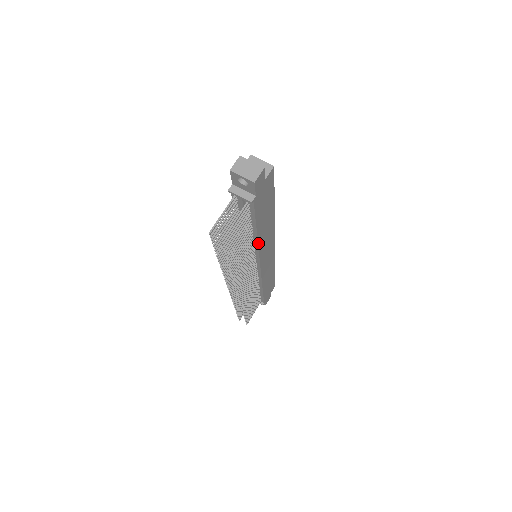
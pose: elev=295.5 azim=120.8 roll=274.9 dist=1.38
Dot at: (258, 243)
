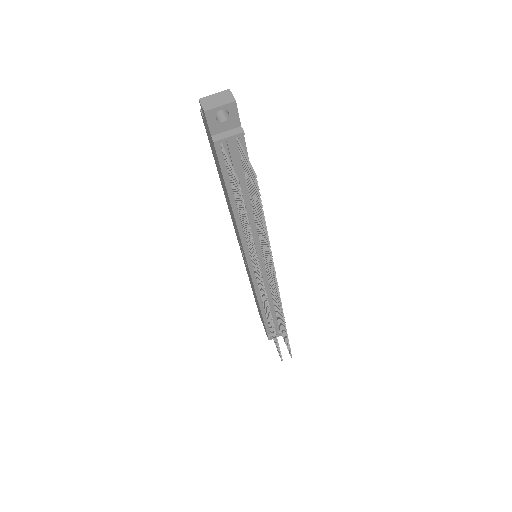
Dot at: occluded
